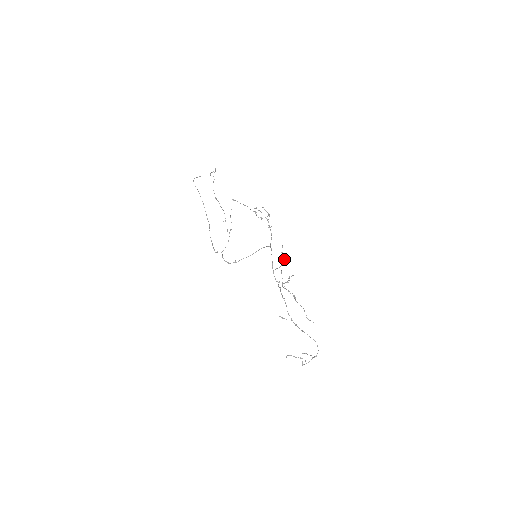
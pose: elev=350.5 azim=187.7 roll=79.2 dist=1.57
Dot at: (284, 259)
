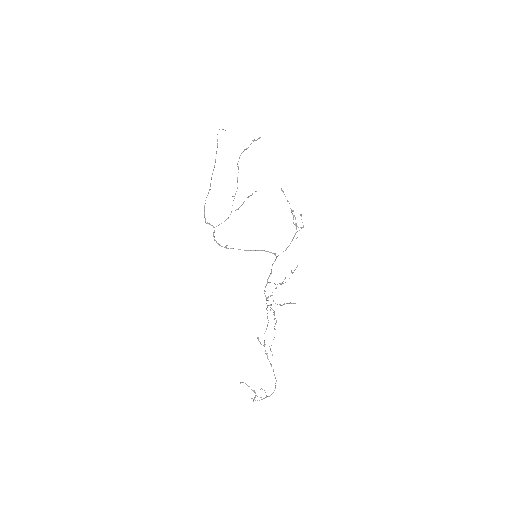
Dot at: occluded
